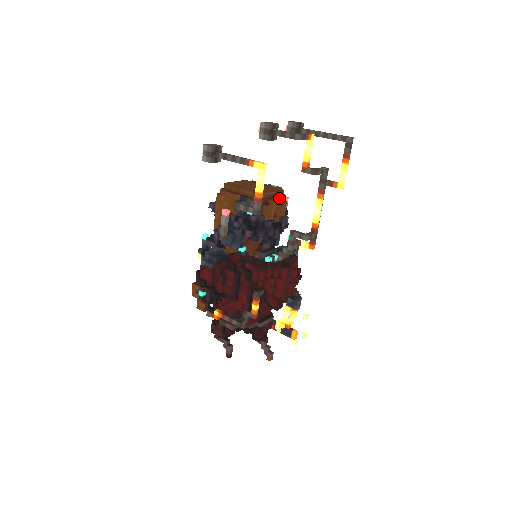
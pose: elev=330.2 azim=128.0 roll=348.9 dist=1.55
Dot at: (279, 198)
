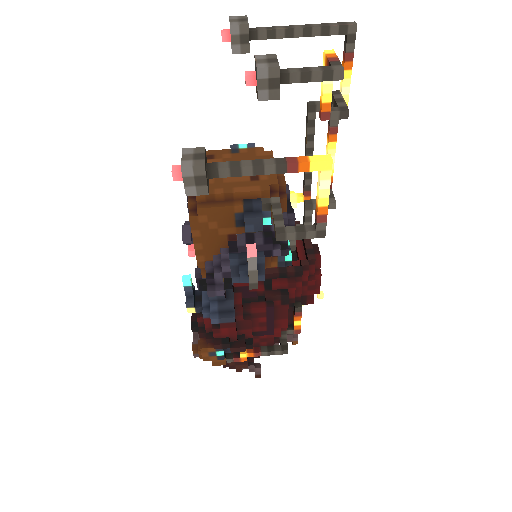
Dot at: occluded
